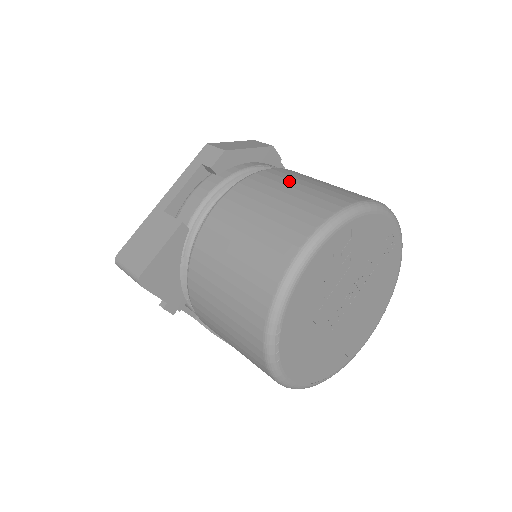
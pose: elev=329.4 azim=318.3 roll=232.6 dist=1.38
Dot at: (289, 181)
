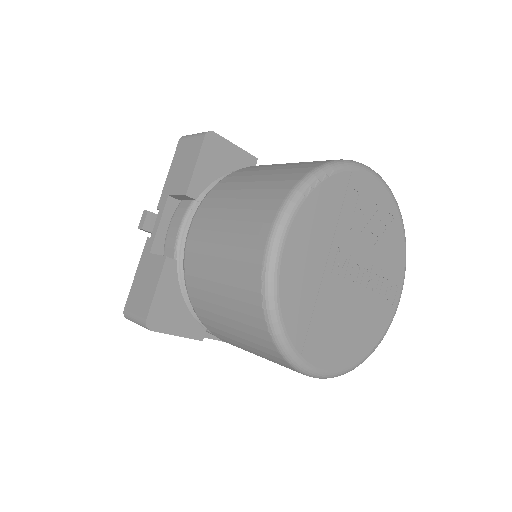
Dot at: occluded
